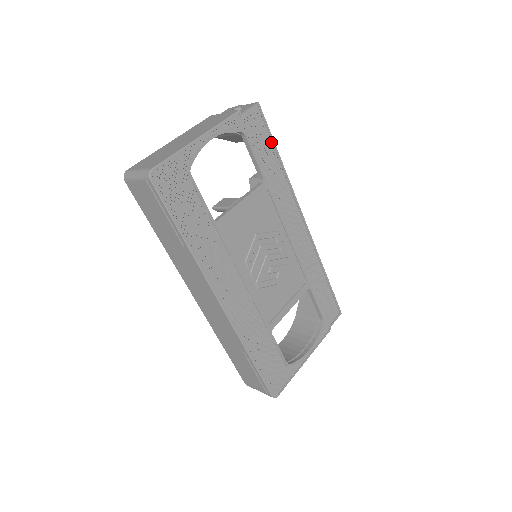
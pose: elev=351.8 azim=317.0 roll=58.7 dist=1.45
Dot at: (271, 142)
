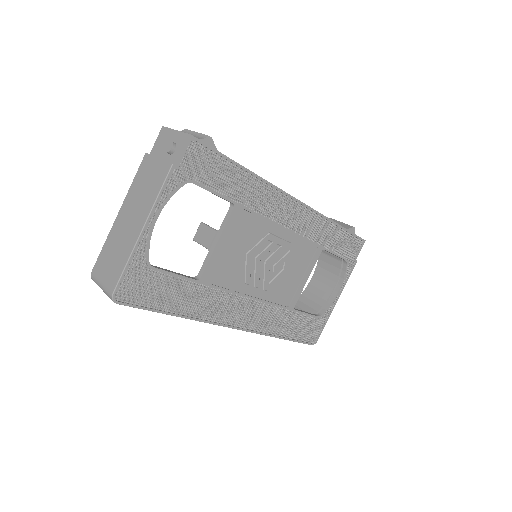
Dot at: (226, 161)
